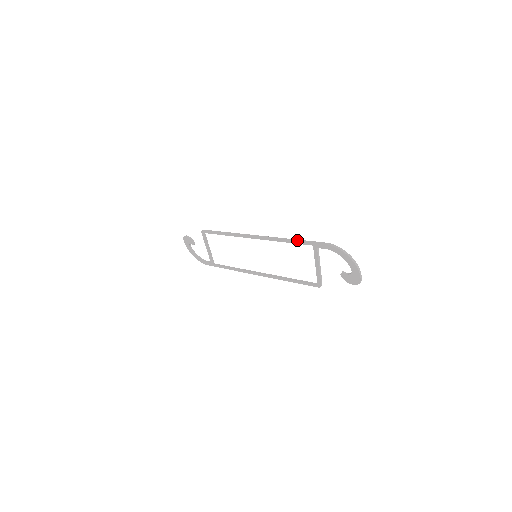
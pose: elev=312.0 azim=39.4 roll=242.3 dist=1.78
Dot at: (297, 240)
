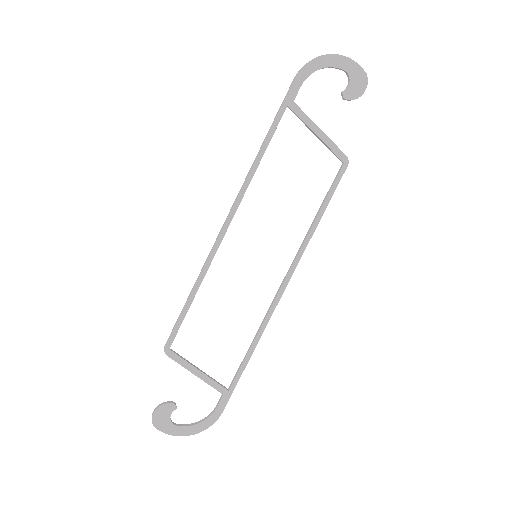
Dot at: (268, 131)
